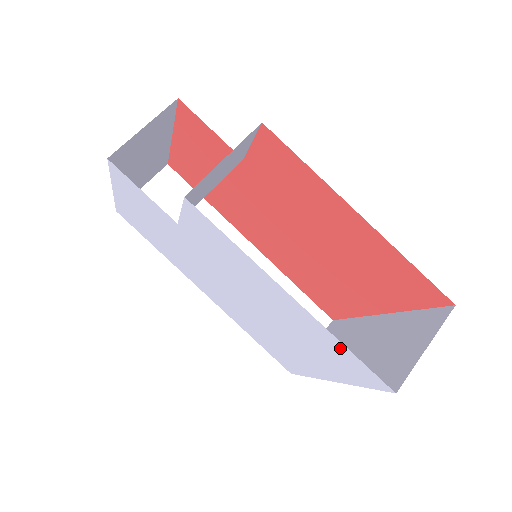
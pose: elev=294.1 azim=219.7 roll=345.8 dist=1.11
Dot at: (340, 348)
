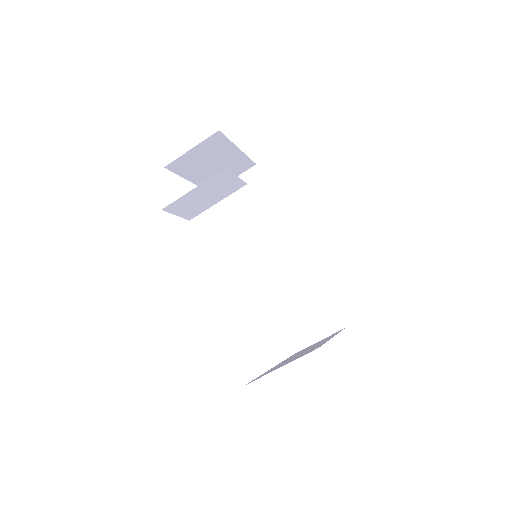
Dot at: occluded
